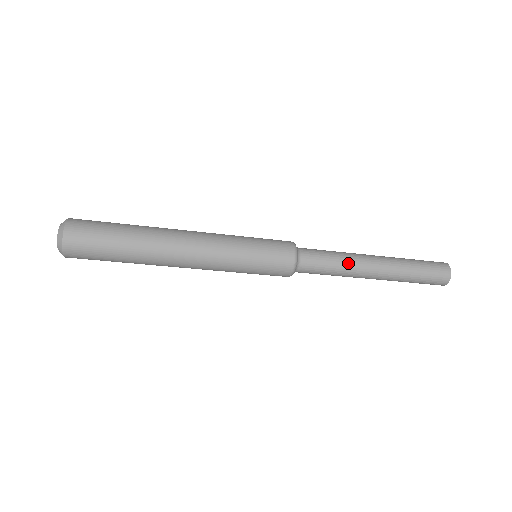
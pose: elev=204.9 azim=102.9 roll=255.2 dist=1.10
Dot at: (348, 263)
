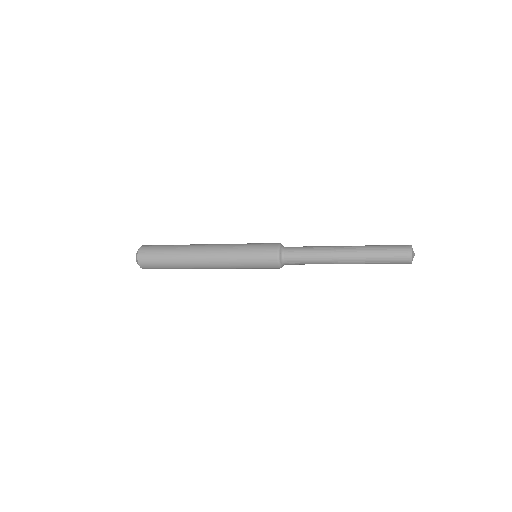
Dot at: (320, 251)
